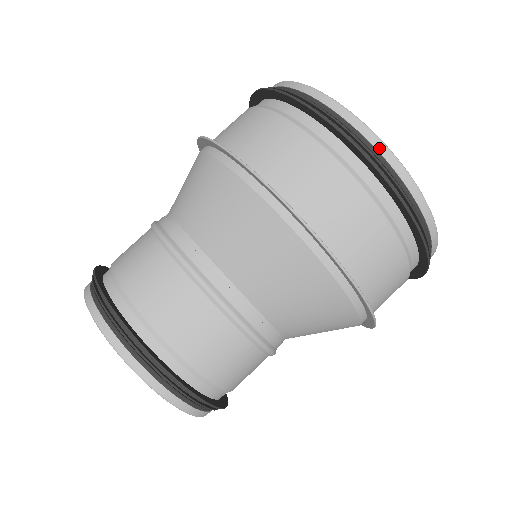
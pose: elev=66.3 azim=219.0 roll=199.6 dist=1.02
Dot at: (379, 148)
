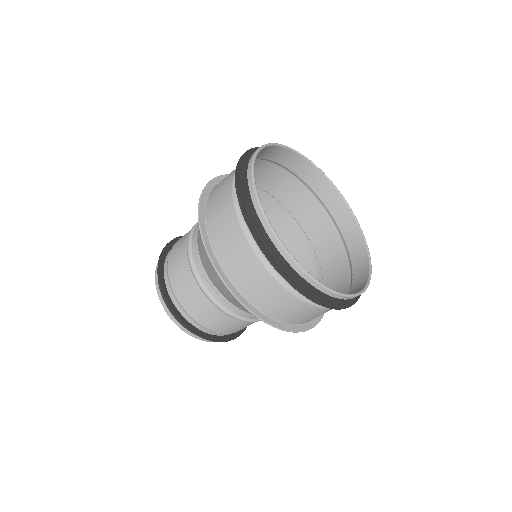
Dot at: (271, 237)
